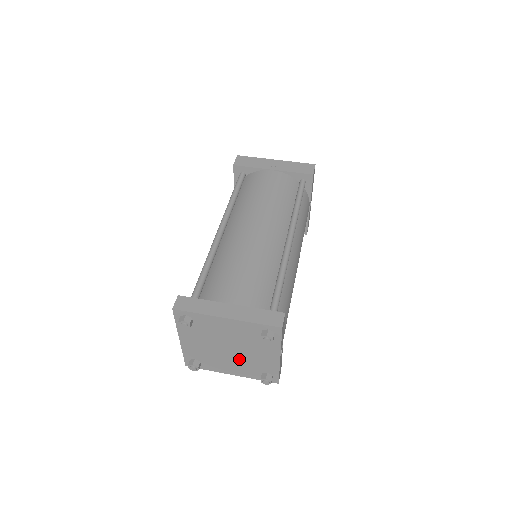
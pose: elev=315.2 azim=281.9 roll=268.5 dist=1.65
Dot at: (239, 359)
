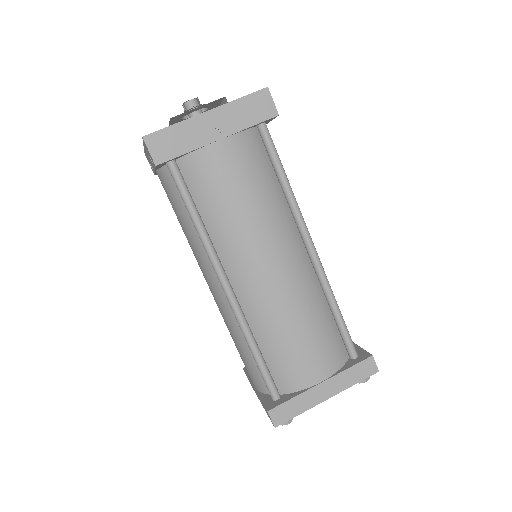
Dot at: occluded
